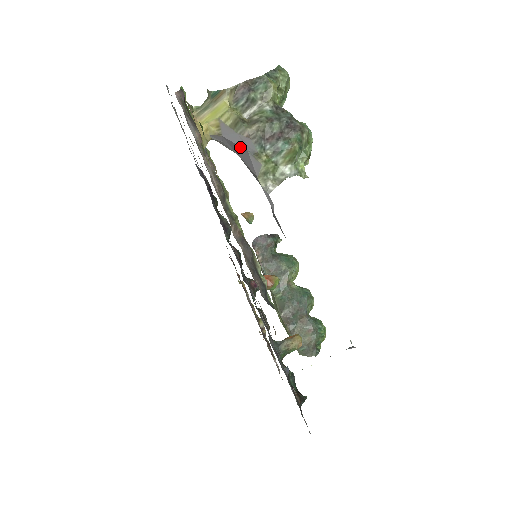
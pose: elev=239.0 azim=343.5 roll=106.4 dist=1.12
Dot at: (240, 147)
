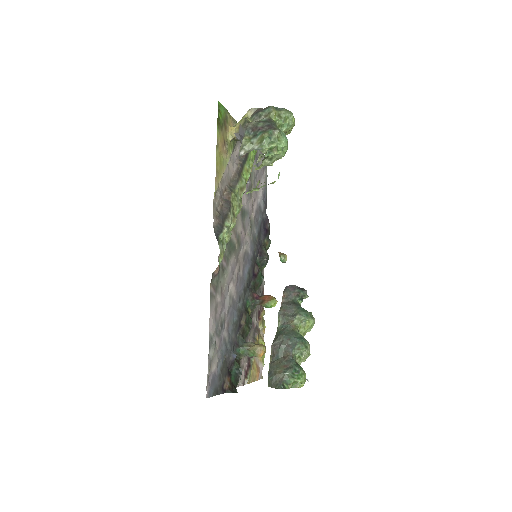
Dot at: (242, 136)
